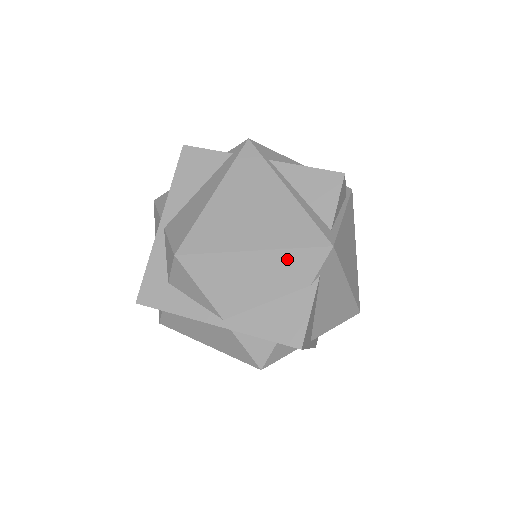
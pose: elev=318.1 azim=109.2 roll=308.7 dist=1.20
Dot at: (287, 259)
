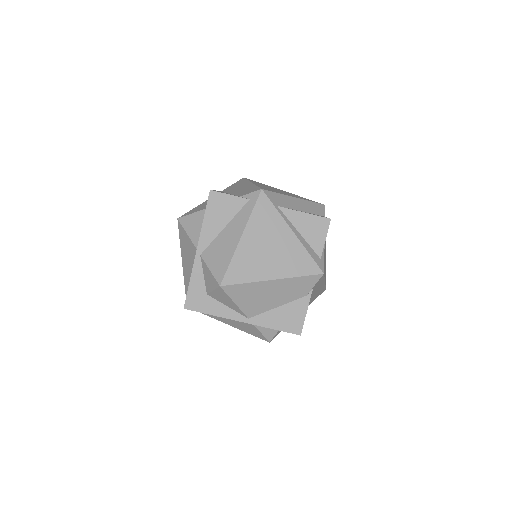
Dot at: (294, 283)
